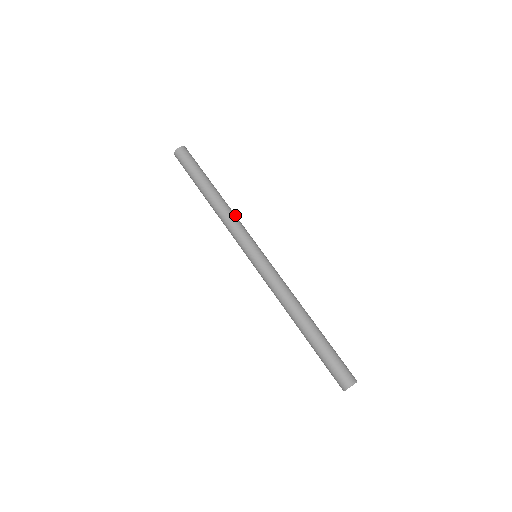
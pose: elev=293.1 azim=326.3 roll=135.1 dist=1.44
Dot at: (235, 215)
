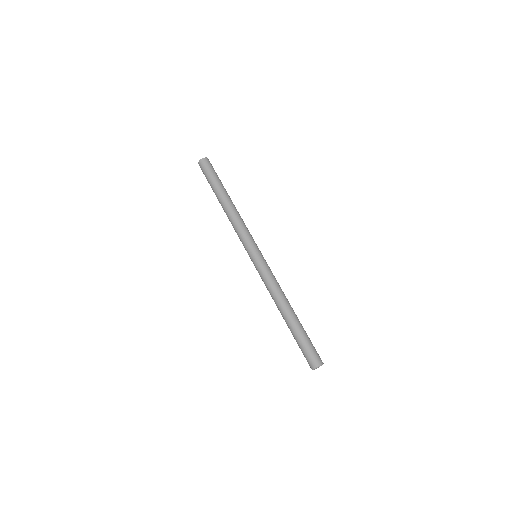
Dot at: (243, 221)
